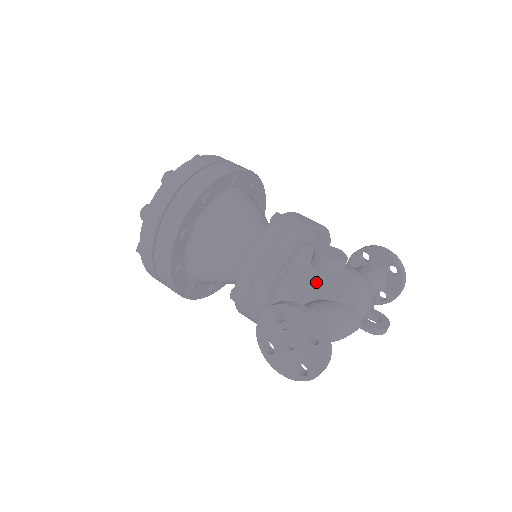
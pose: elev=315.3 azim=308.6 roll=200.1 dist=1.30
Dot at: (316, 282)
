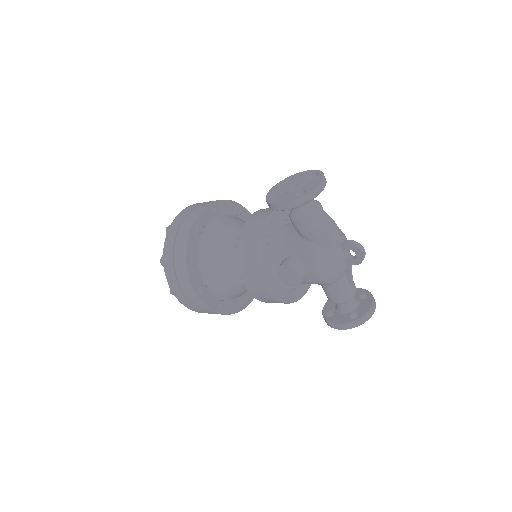
Dot at: occluded
